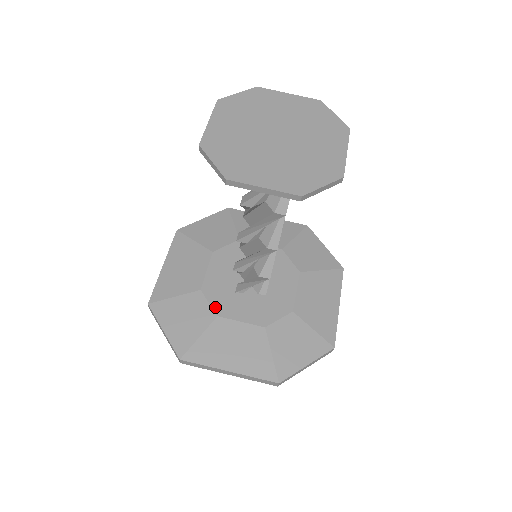
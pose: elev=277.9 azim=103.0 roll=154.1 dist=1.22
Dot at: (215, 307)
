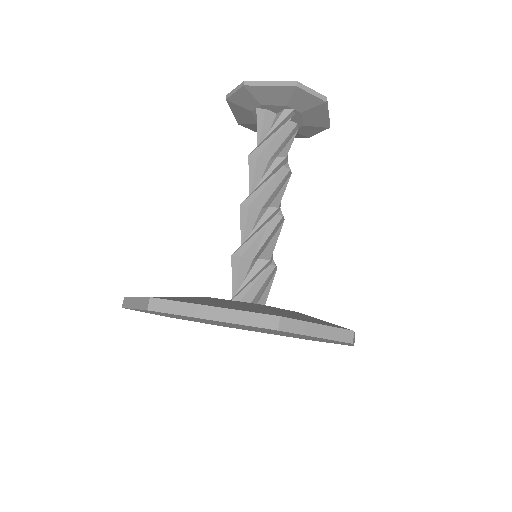
Dot at: occluded
